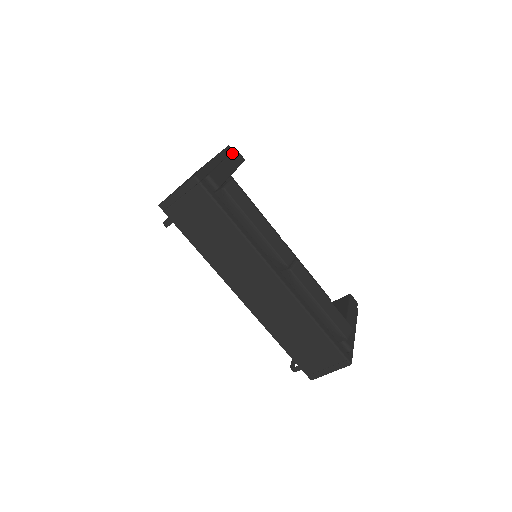
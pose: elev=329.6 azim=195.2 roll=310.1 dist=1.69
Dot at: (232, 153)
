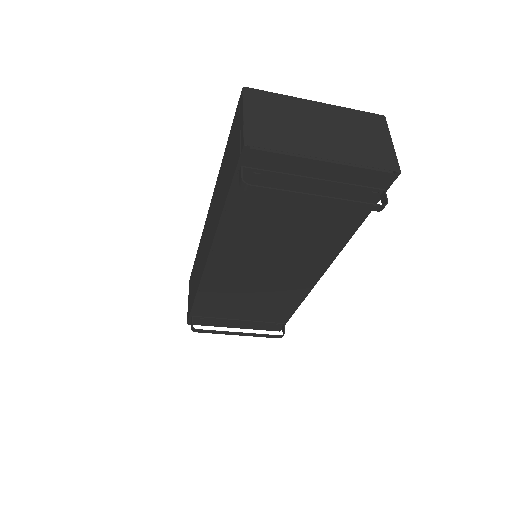
Dot at: occluded
